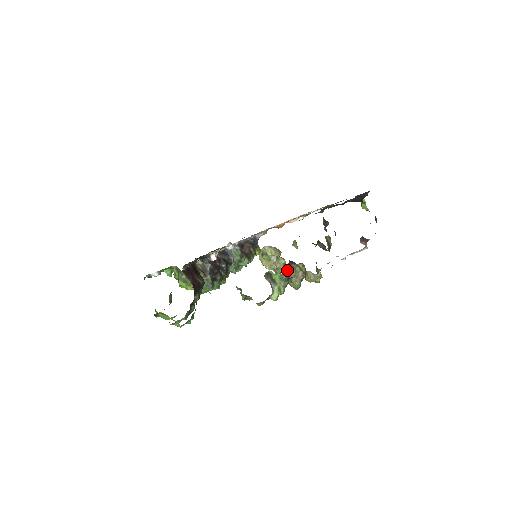
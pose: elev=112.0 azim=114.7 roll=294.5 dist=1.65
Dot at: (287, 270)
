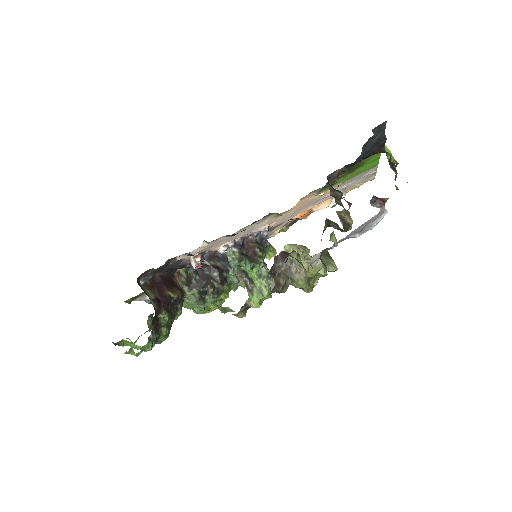
Dot at: (282, 265)
